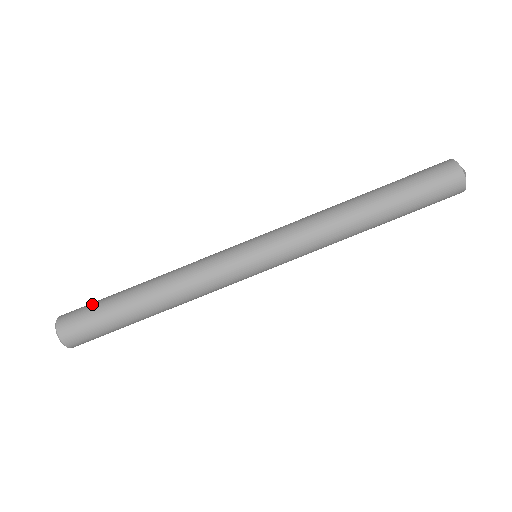
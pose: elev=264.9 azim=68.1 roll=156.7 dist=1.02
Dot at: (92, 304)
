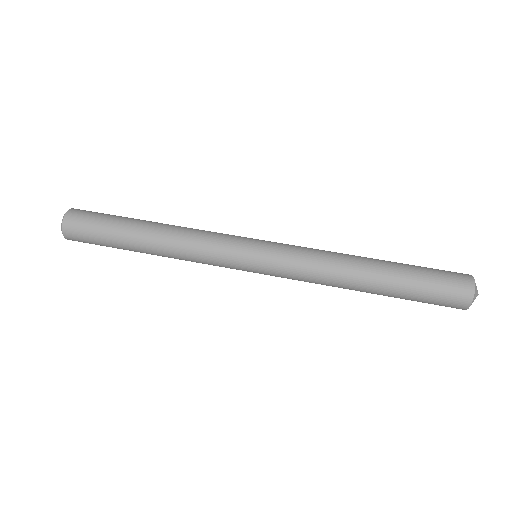
Dot at: occluded
